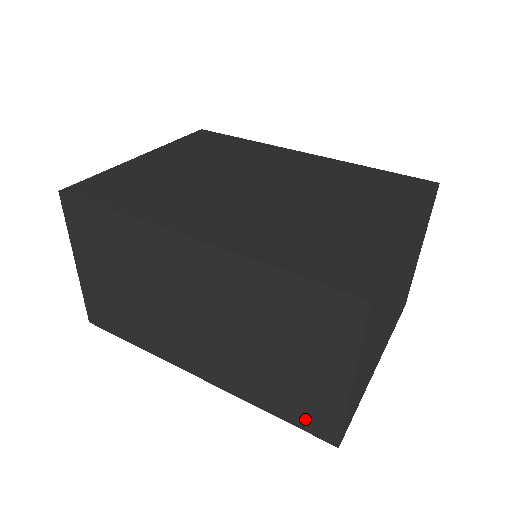
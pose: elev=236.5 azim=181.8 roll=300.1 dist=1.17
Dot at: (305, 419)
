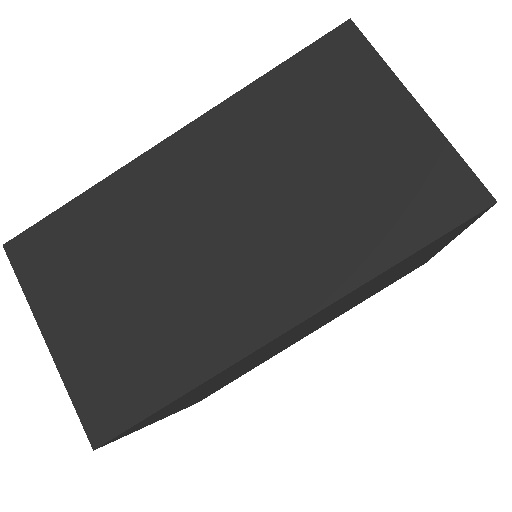
Dot at: (435, 210)
